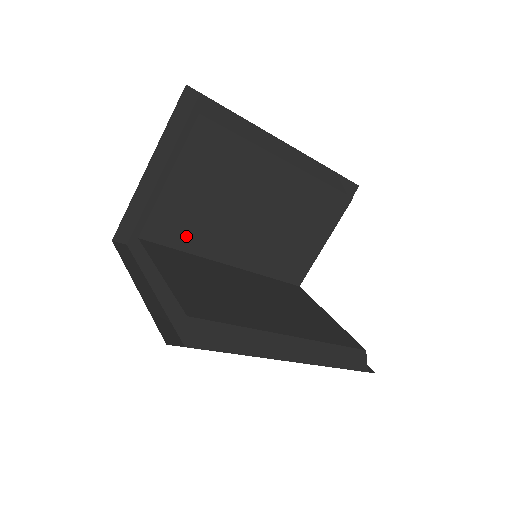
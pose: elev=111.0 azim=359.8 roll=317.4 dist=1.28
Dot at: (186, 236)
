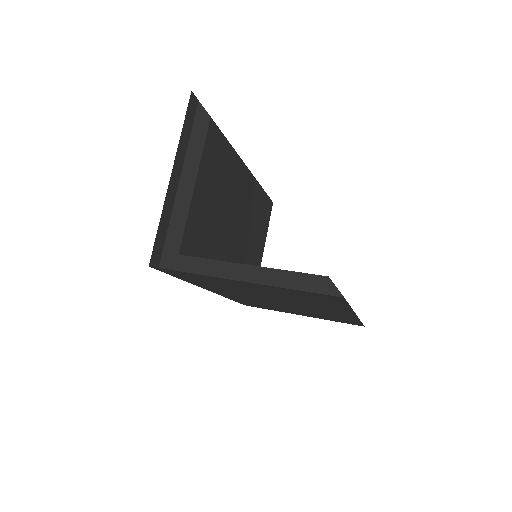
Dot at: (204, 249)
